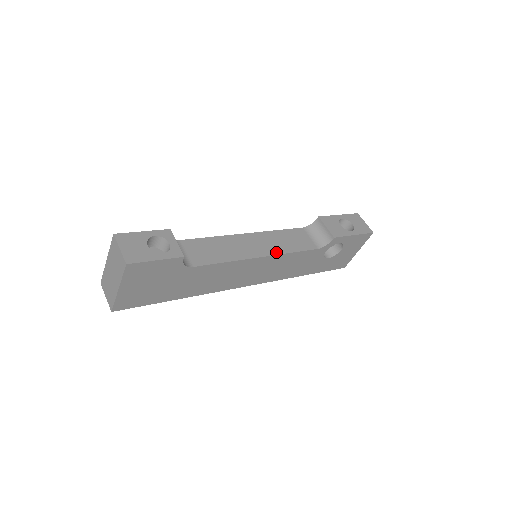
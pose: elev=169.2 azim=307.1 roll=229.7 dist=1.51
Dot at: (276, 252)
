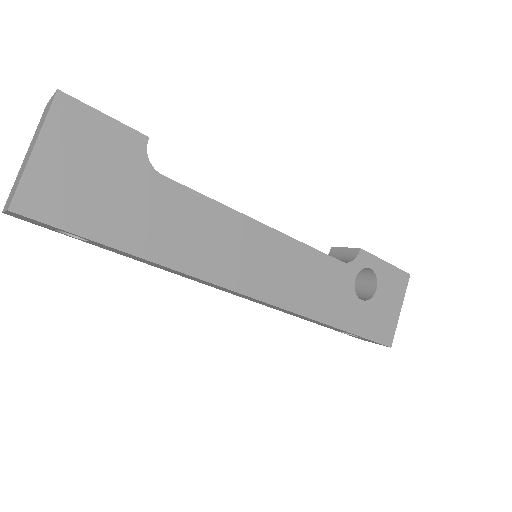
Dot at: (284, 235)
